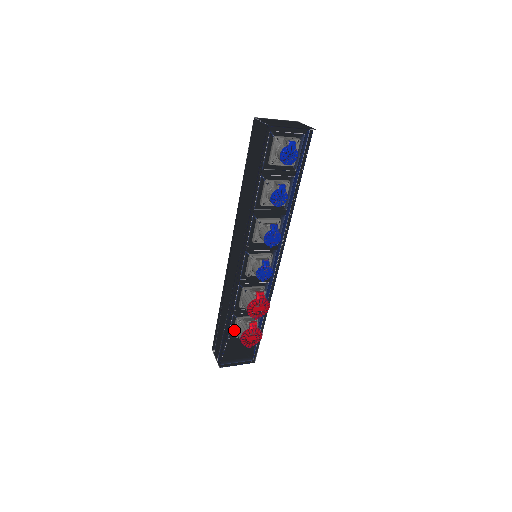
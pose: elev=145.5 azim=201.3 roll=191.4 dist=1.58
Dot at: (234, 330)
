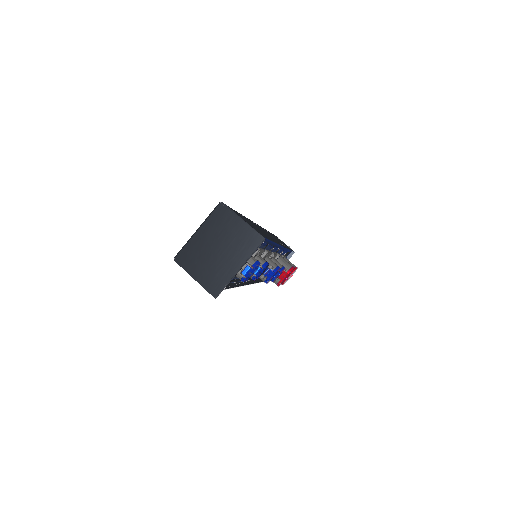
Dot at: occluded
